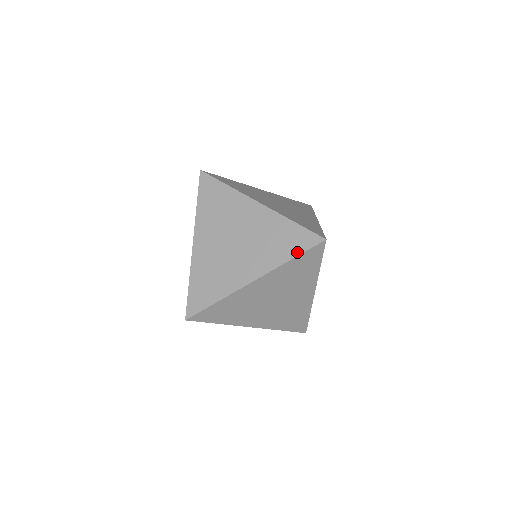
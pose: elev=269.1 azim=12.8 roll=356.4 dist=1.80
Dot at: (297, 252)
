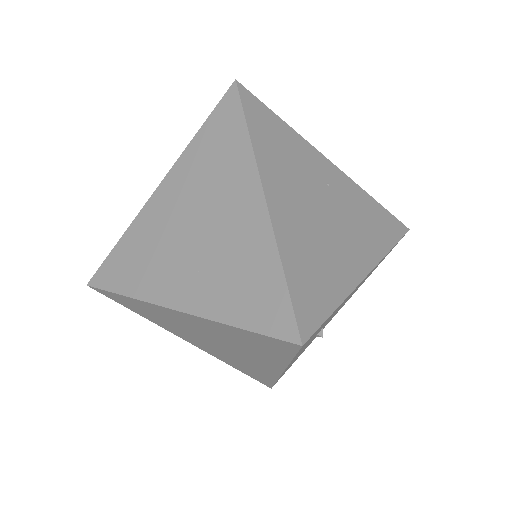
Dot at: (251, 324)
